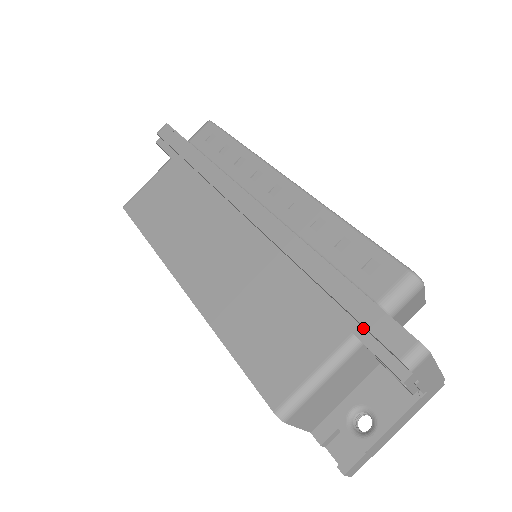
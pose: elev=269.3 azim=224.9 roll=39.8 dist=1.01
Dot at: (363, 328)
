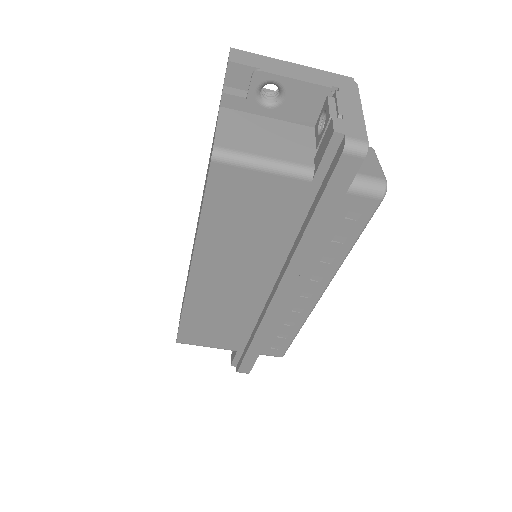
Dot at: (243, 353)
